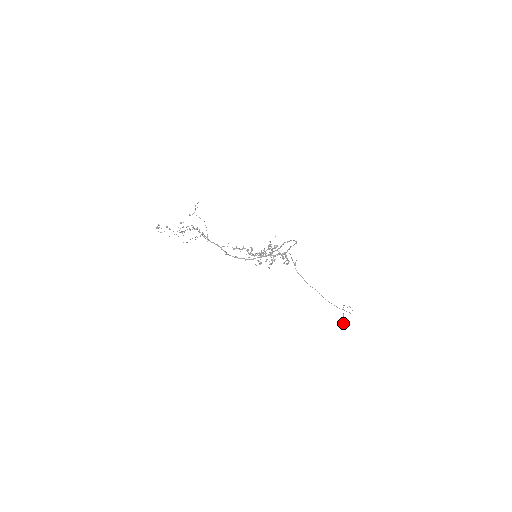
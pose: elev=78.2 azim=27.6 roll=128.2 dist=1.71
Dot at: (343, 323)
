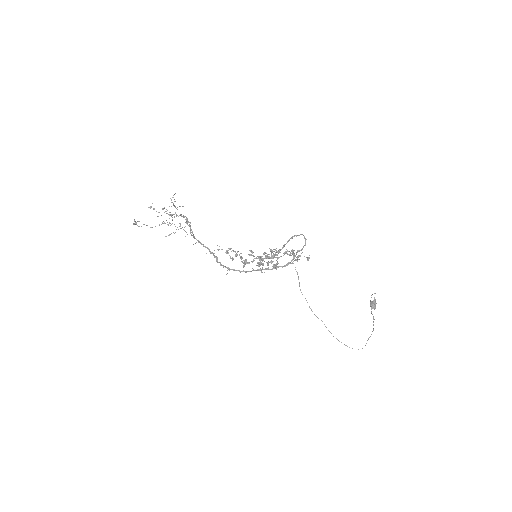
Dot at: (372, 308)
